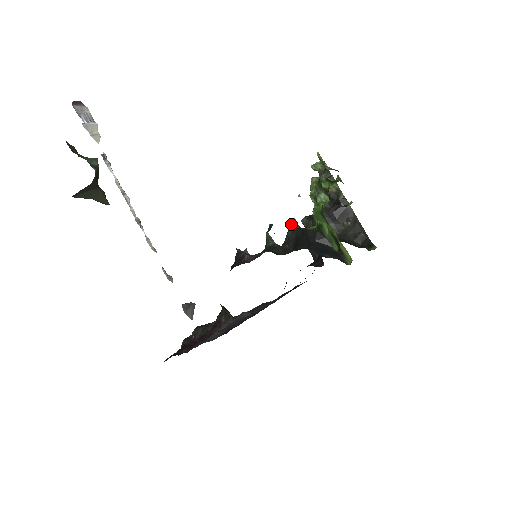
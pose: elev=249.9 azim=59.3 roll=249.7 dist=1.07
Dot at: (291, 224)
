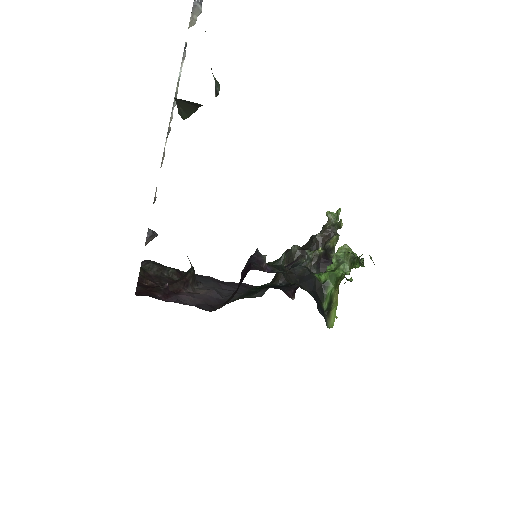
Dot at: (302, 258)
